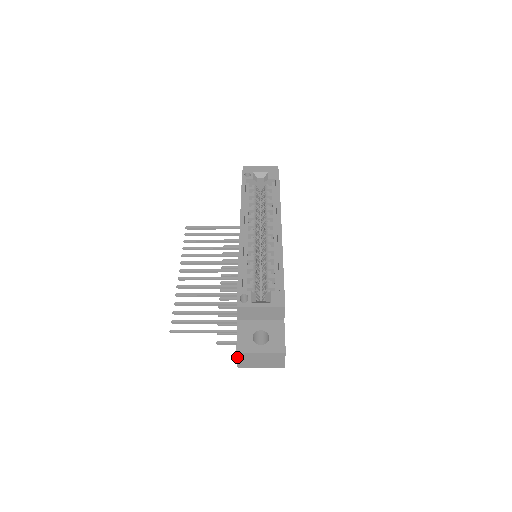
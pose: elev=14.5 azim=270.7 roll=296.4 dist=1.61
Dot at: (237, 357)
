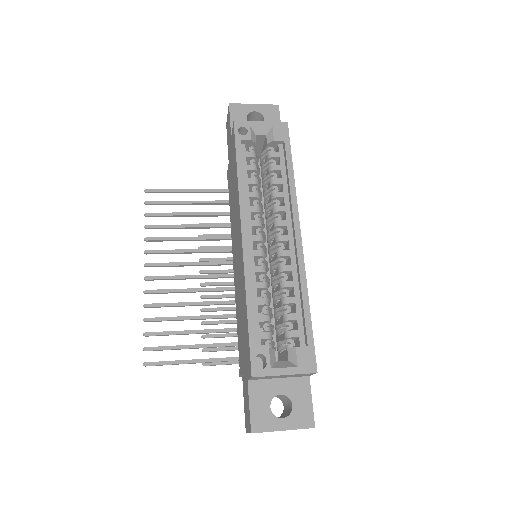
Dot at: occluded
